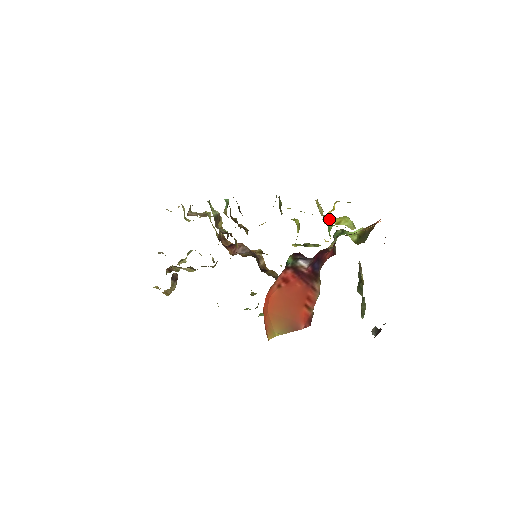
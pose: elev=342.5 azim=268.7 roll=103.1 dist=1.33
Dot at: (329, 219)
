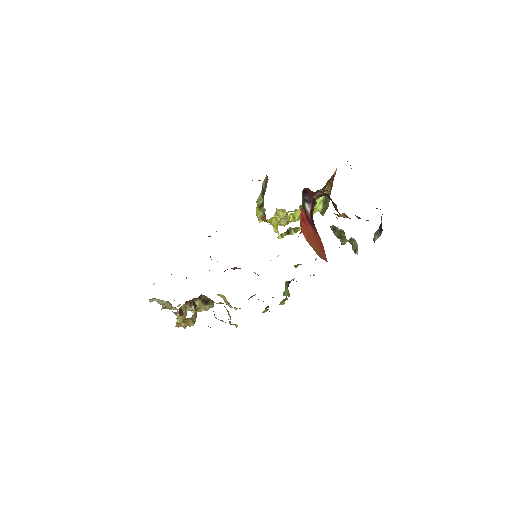
Dot at: (293, 214)
